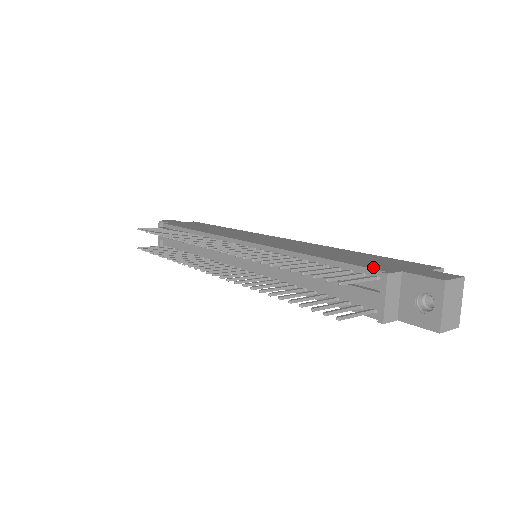
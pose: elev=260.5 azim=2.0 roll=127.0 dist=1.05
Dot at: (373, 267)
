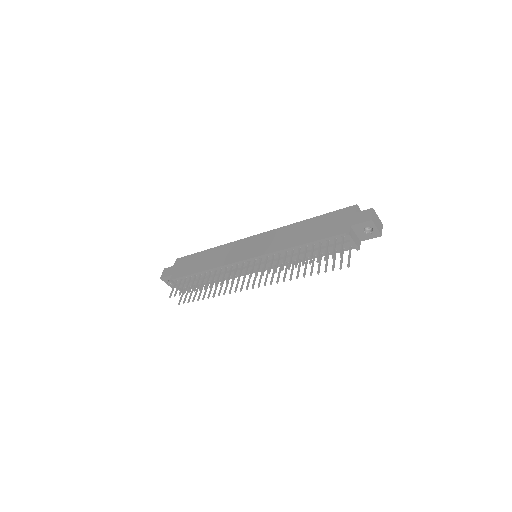
Dot at: (337, 233)
